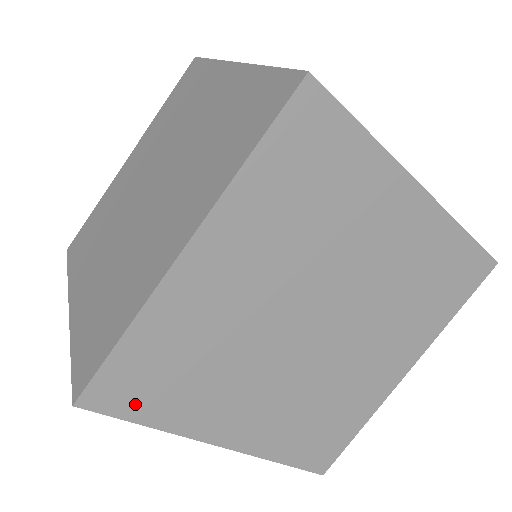
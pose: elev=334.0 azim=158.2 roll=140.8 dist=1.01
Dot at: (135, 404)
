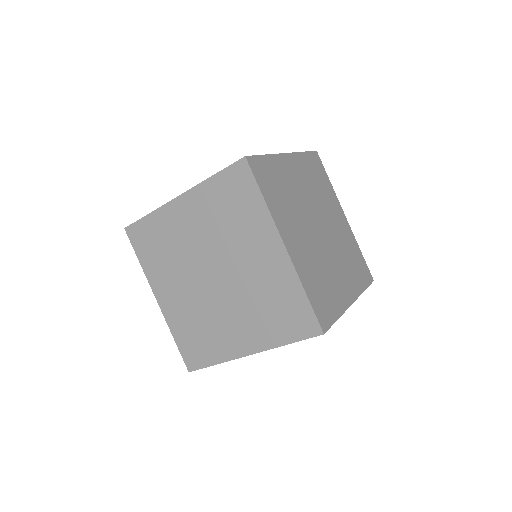
Dot at: (140, 246)
